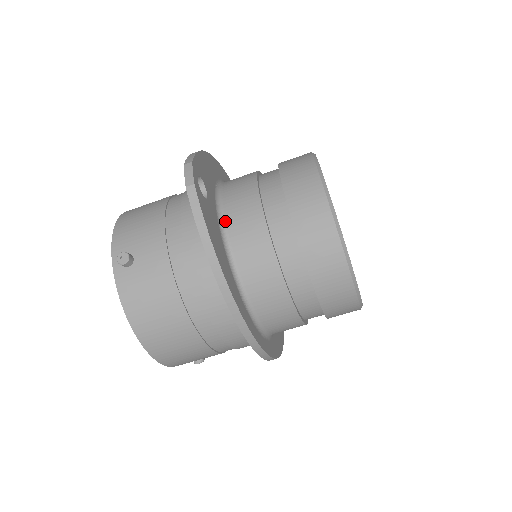
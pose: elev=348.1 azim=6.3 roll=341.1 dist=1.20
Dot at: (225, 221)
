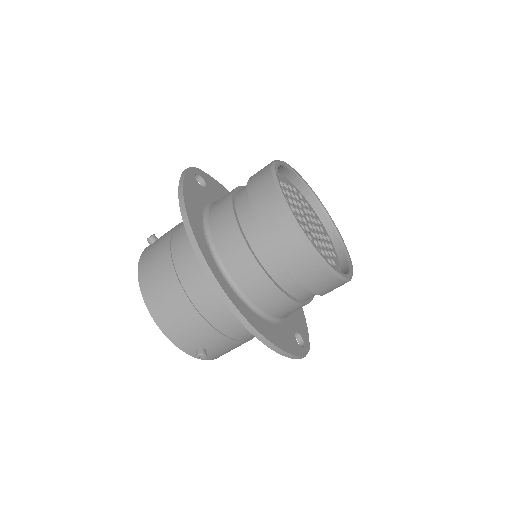
Dot at: occluded
